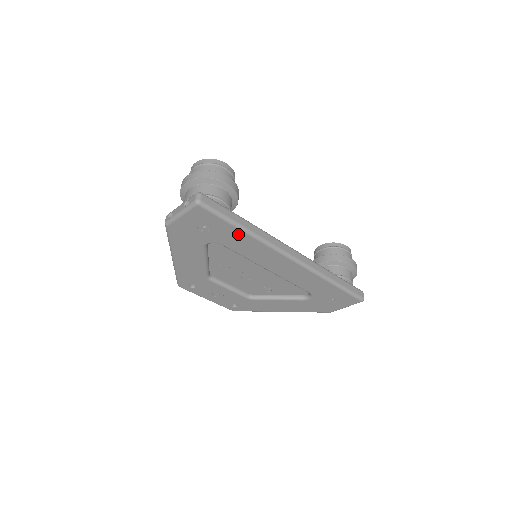
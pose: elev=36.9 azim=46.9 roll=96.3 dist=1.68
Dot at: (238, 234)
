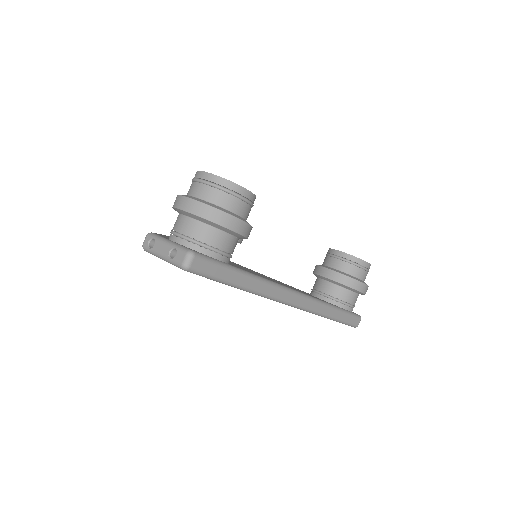
Dot at: occluded
